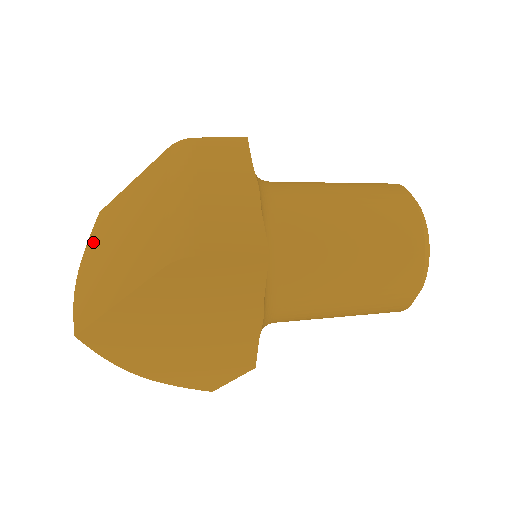
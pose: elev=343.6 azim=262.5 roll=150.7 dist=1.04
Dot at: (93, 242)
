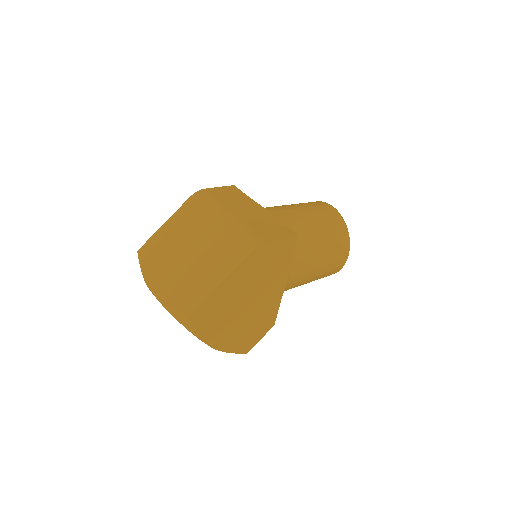
Dot at: (150, 268)
